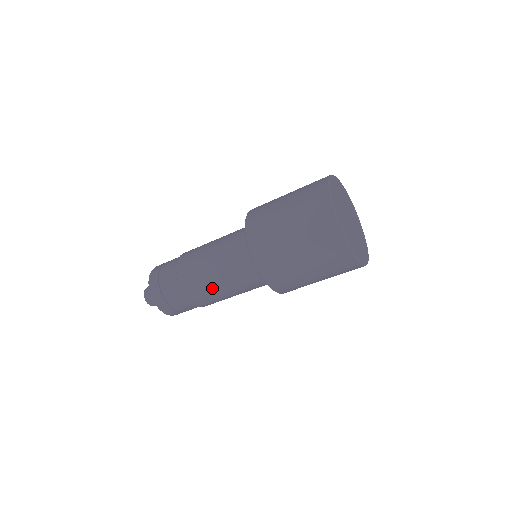
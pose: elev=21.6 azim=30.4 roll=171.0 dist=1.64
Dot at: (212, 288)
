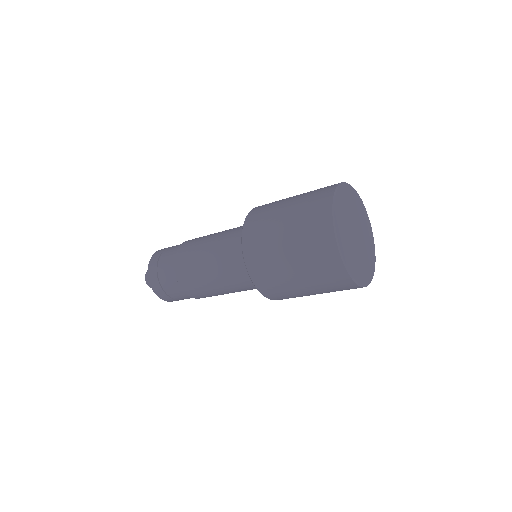
Dot at: (210, 289)
